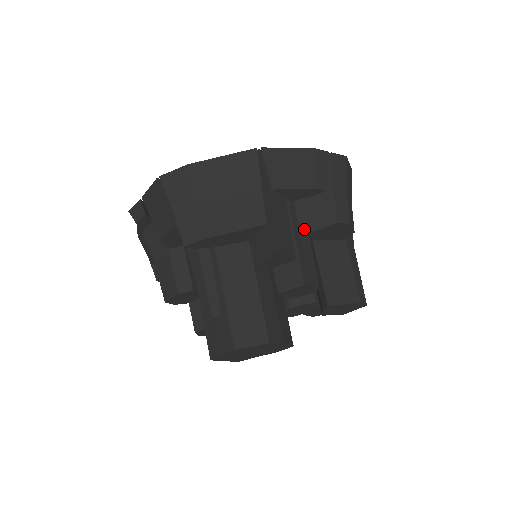
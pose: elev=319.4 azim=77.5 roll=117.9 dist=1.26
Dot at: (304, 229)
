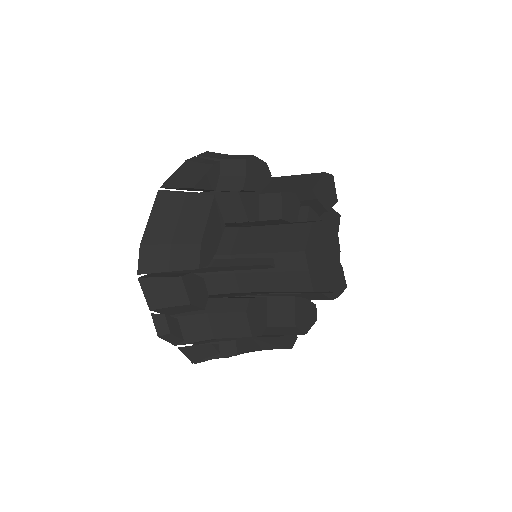
Dot at: (241, 187)
